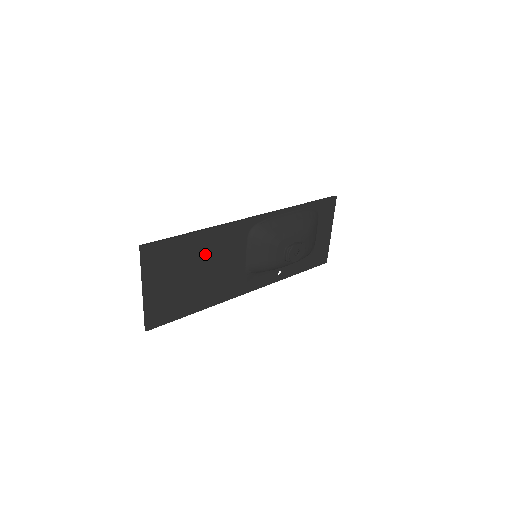
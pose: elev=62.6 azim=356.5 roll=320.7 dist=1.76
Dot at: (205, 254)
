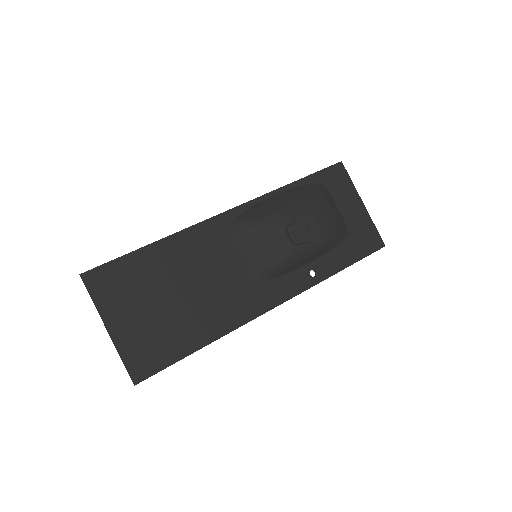
Dot at: (177, 268)
